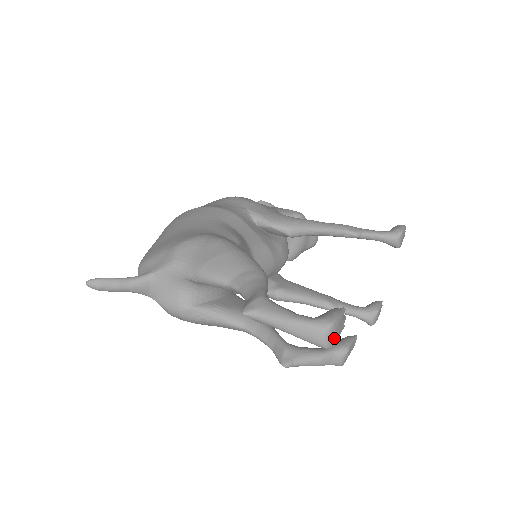
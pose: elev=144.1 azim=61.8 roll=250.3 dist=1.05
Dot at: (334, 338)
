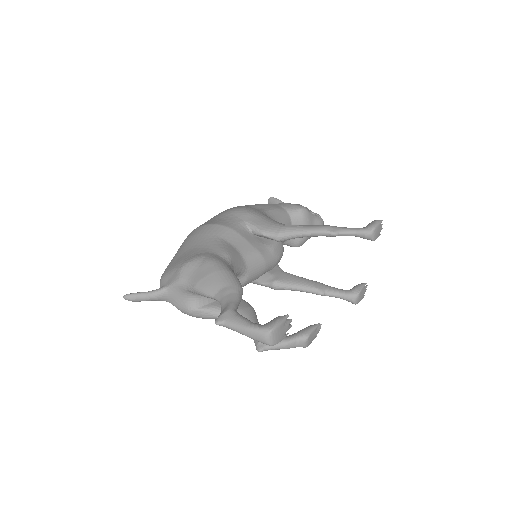
Dot at: (276, 338)
